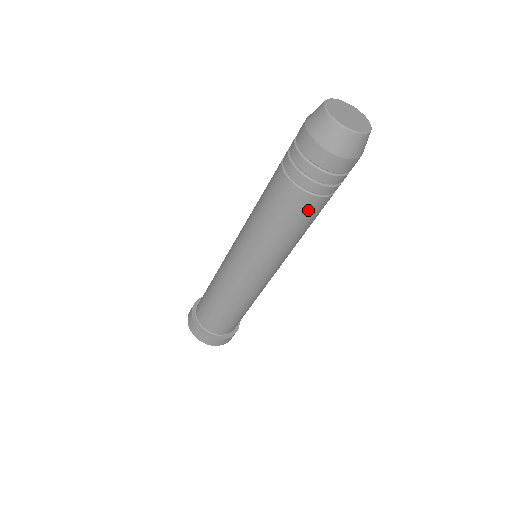
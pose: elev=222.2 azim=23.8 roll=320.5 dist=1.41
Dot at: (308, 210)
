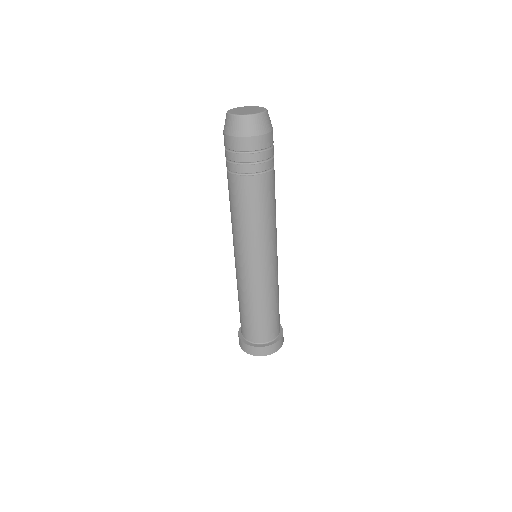
Dot at: (251, 190)
